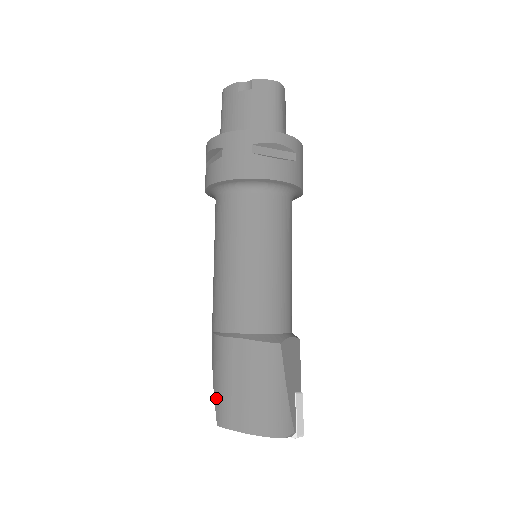
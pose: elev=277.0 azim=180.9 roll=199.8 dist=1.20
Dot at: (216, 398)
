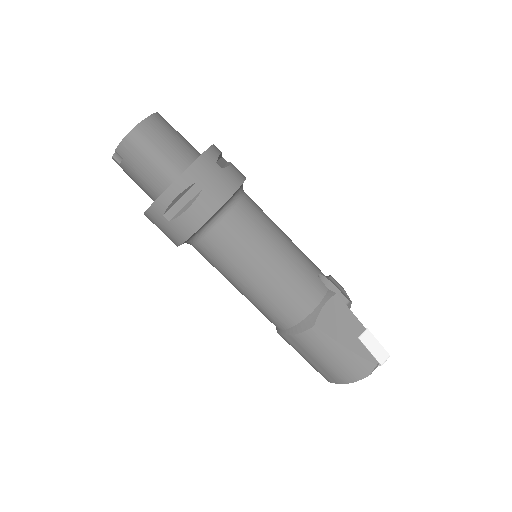
Dot at: occluded
